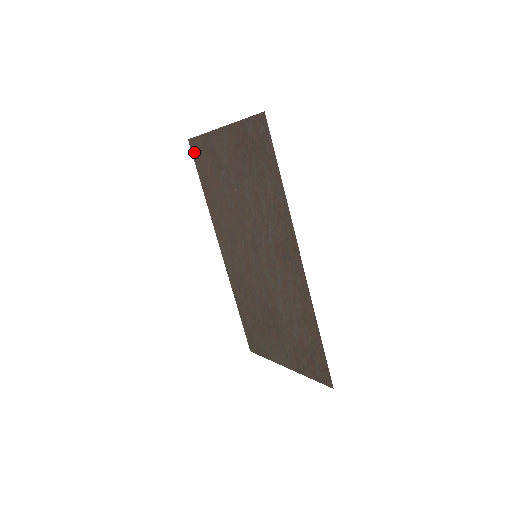
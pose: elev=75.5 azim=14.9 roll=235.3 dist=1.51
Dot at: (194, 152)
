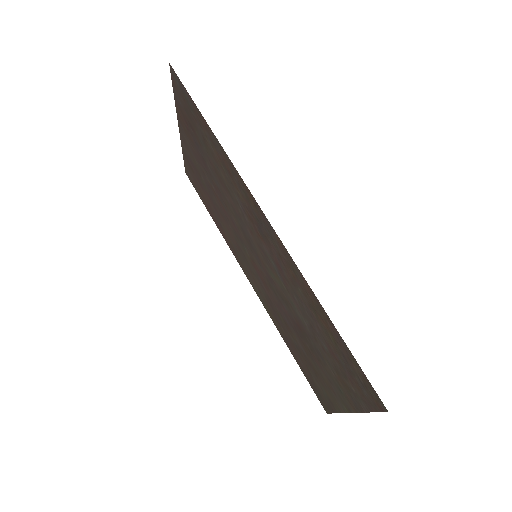
Dot at: (191, 181)
